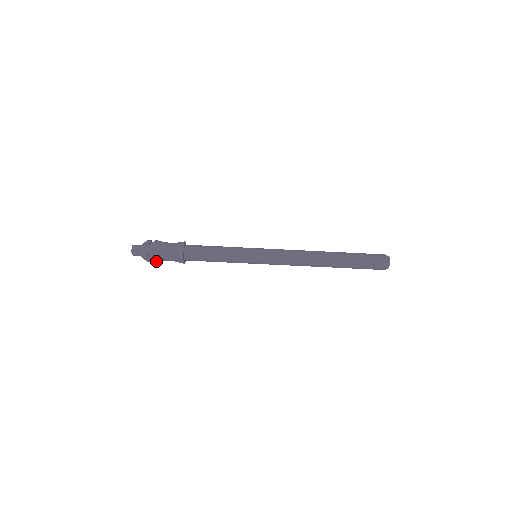
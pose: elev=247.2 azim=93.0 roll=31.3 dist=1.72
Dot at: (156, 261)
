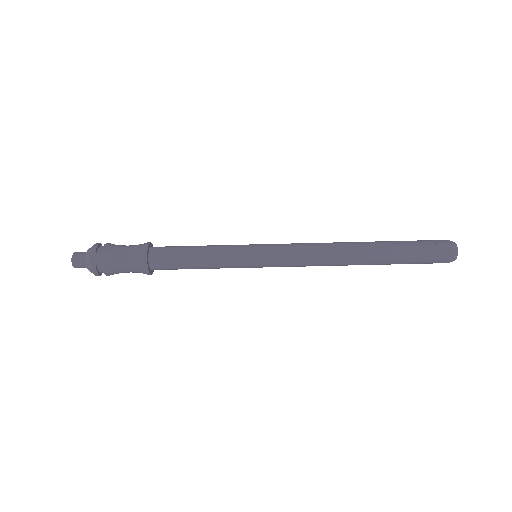
Dot at: (109, 274)
